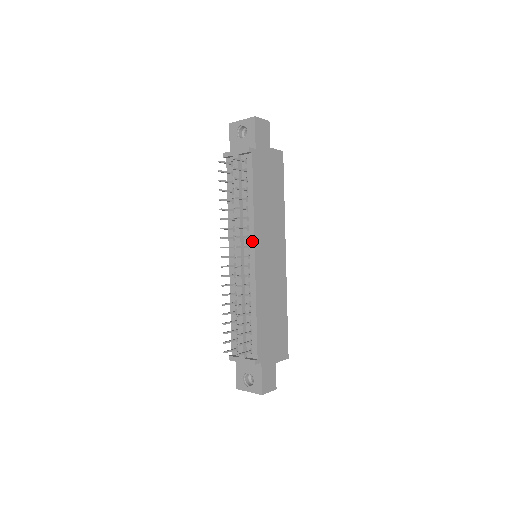
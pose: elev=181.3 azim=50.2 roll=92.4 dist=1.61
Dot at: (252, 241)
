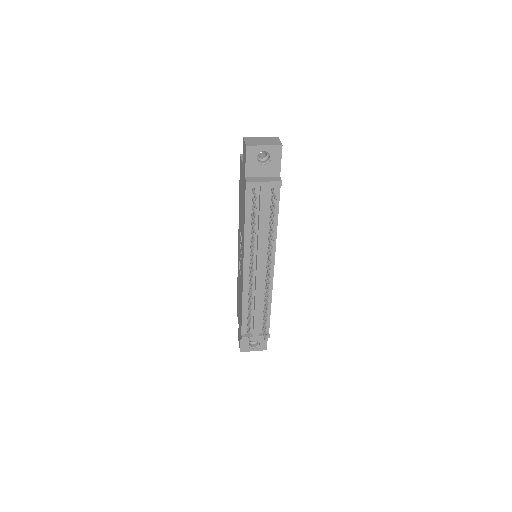
Dot at: (273, 256)
